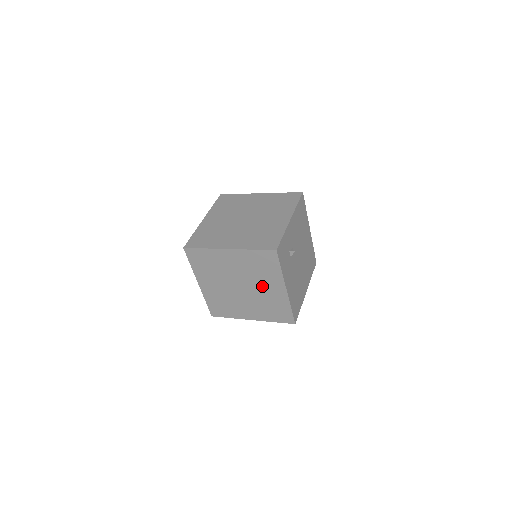
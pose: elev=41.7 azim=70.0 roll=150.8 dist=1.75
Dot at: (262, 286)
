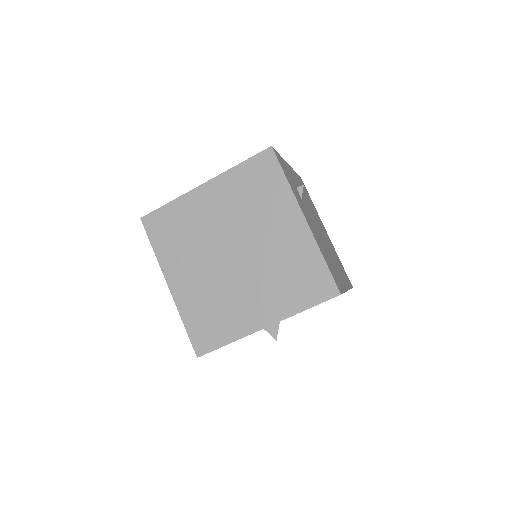
Dot at: (266, 232)
